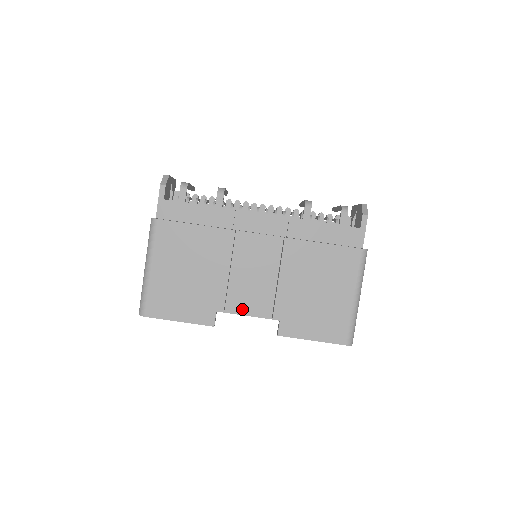
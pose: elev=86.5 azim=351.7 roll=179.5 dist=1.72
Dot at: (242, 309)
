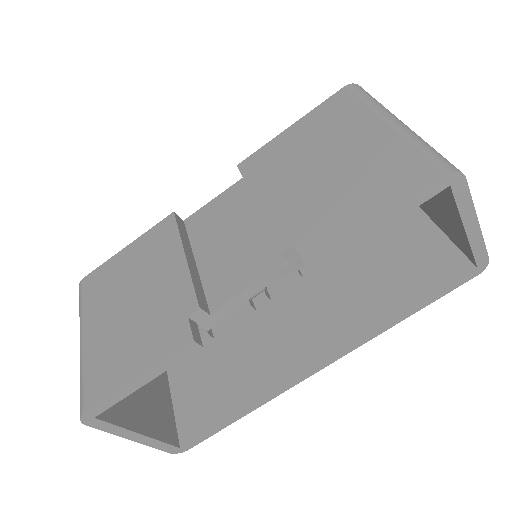
Dot at: (237, 293)
